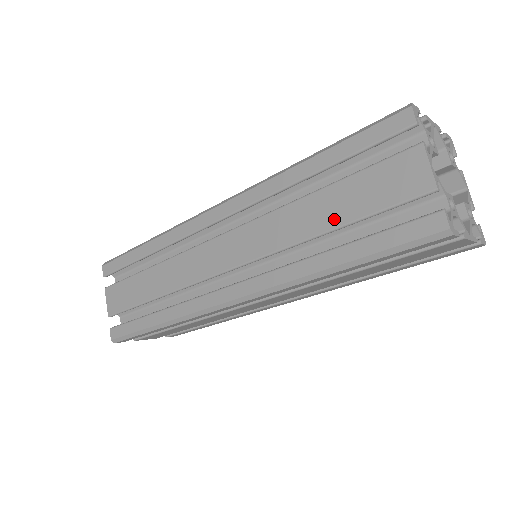
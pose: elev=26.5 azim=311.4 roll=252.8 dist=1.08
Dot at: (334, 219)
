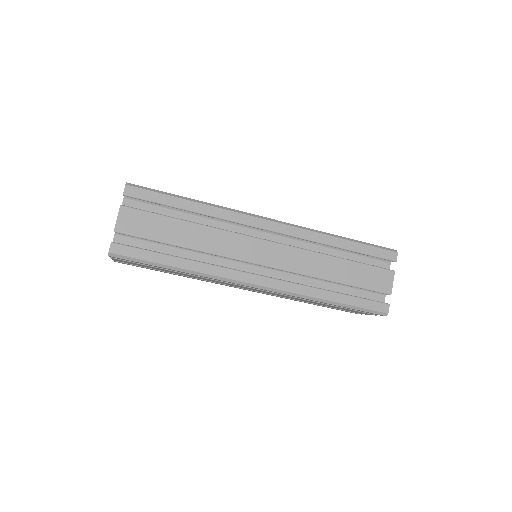
Dot at: (343, 278)
